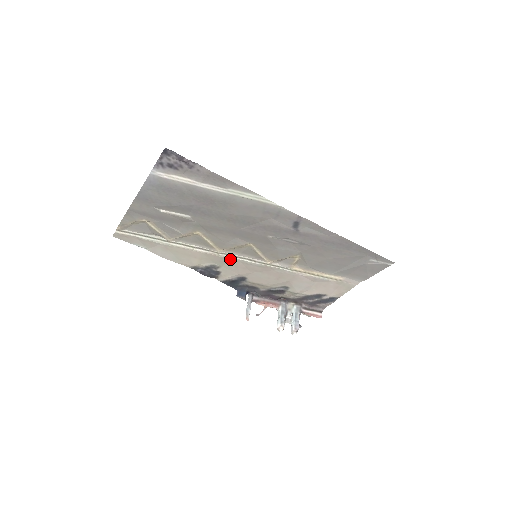
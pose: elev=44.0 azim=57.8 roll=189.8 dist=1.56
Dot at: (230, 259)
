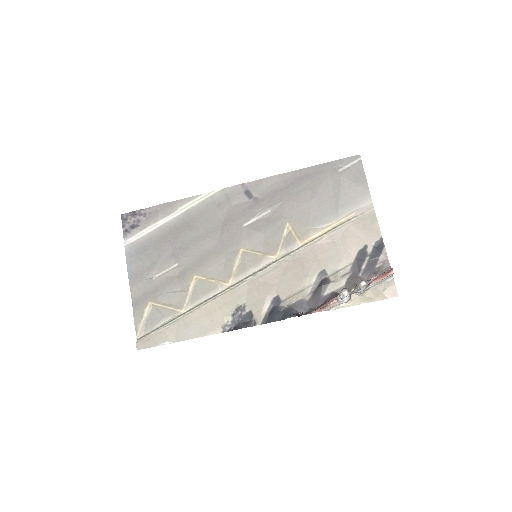
Dot at: (244, 285)
